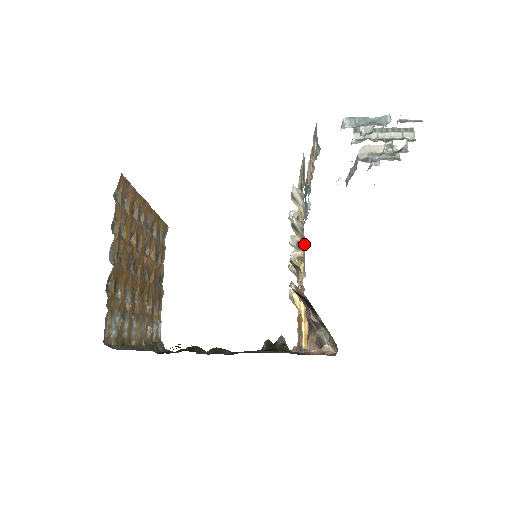
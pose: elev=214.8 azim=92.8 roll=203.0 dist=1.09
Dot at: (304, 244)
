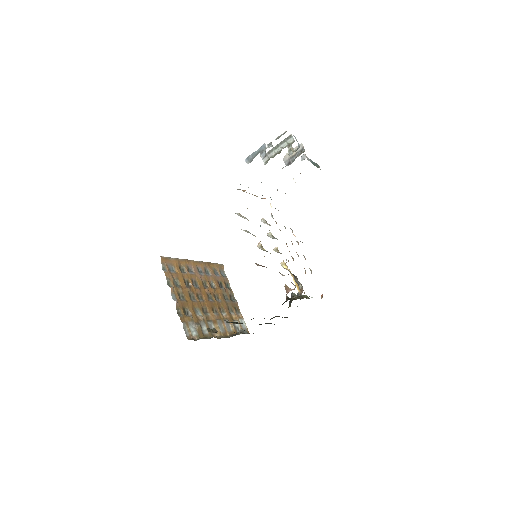
Dot at: occluded
